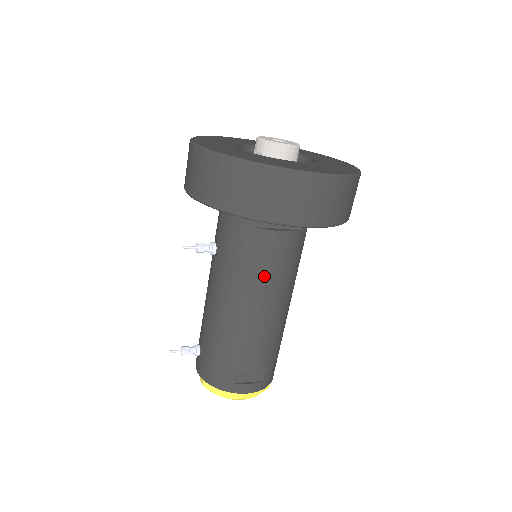
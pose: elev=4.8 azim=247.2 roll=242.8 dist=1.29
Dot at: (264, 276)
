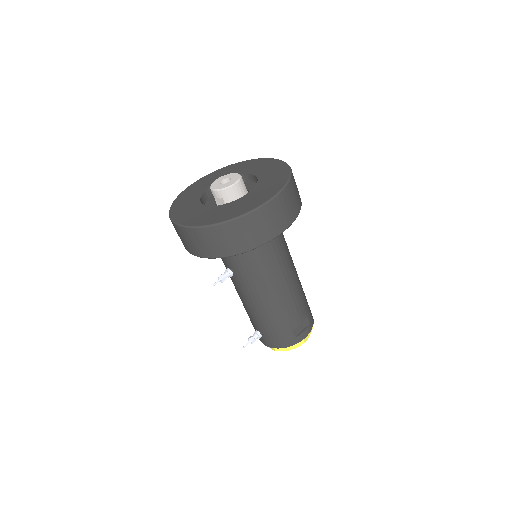
Dot at: (274, 269)
